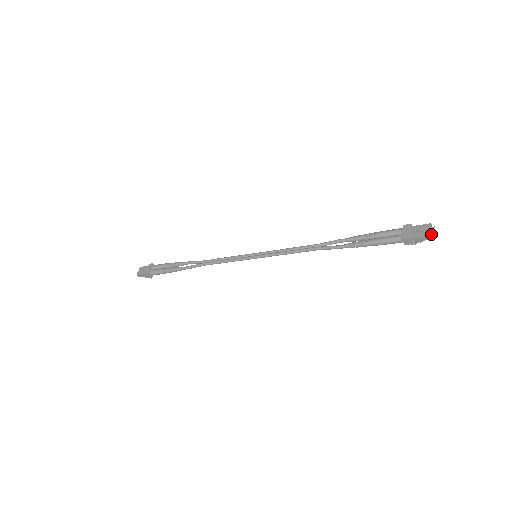
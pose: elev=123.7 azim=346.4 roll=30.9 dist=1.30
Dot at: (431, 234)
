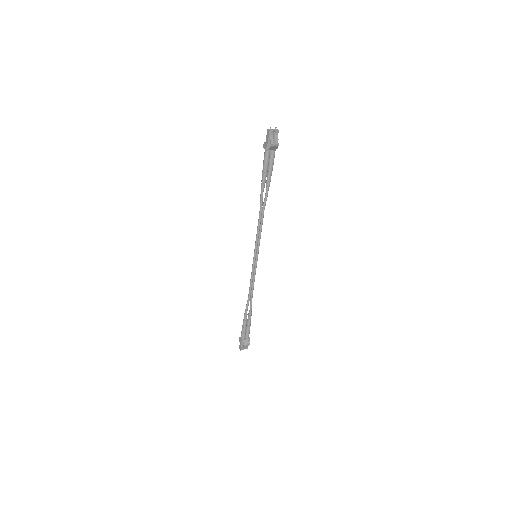
Dot at: (270, 130)
